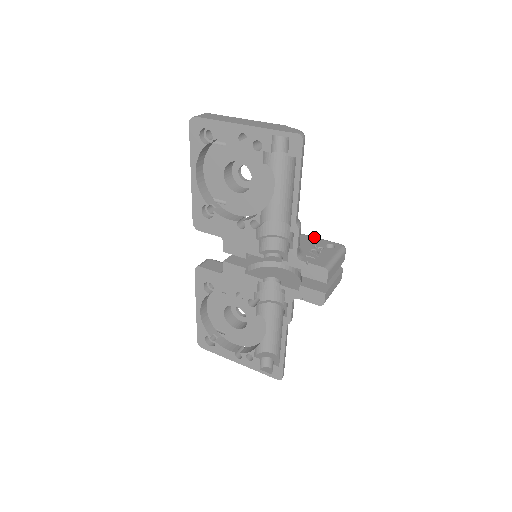
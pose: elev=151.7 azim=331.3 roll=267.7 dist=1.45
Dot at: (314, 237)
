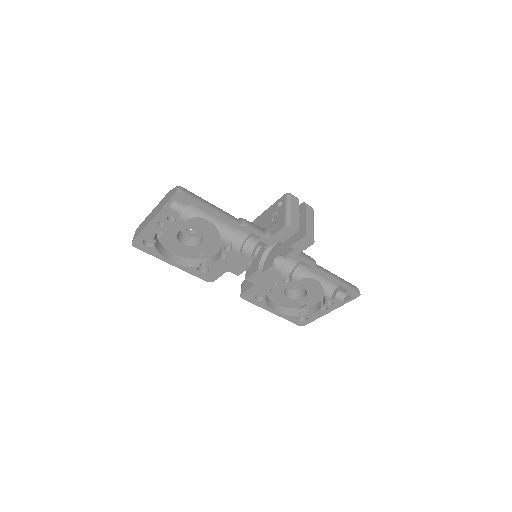
Dot at: (269, 208)
